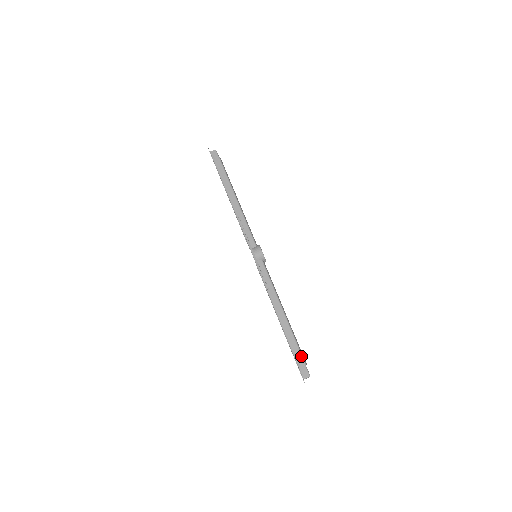
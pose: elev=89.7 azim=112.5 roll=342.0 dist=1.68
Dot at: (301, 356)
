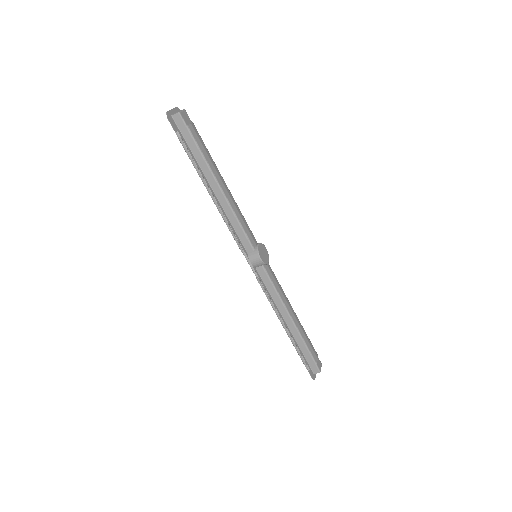
Dot at: (311, 357)
